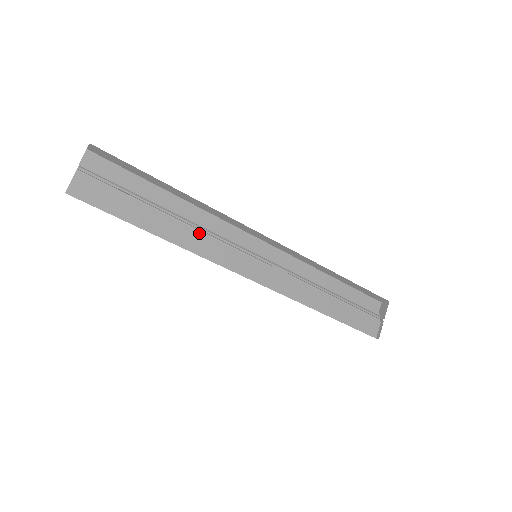
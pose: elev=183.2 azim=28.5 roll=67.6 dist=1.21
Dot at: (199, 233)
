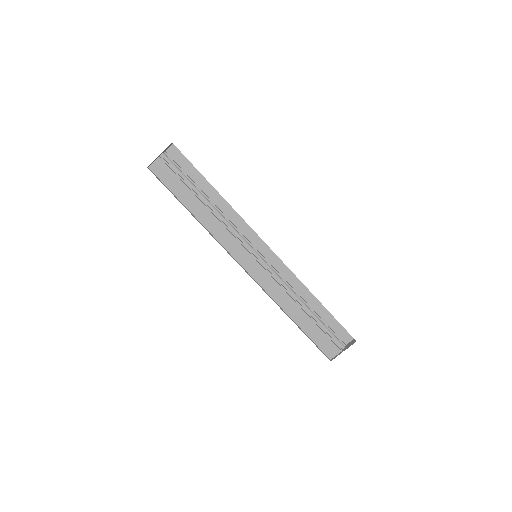
Dot at: (221, 224)
